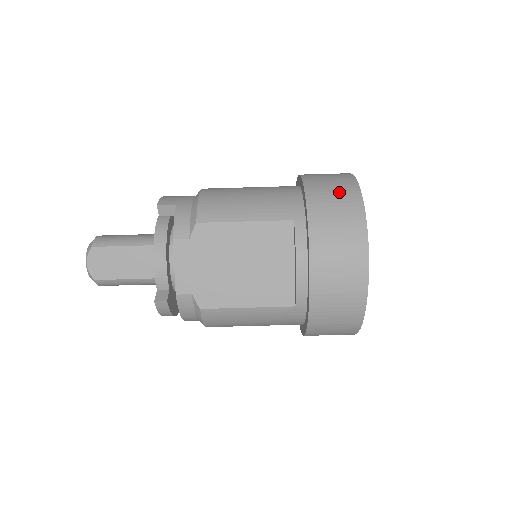
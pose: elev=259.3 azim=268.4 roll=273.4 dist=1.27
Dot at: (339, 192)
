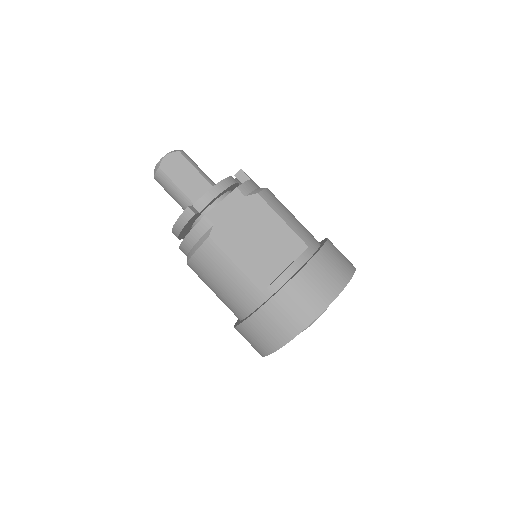
Dot at: (344, 260)
